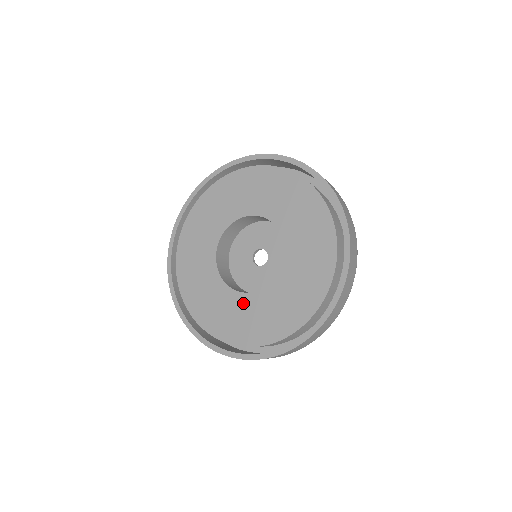
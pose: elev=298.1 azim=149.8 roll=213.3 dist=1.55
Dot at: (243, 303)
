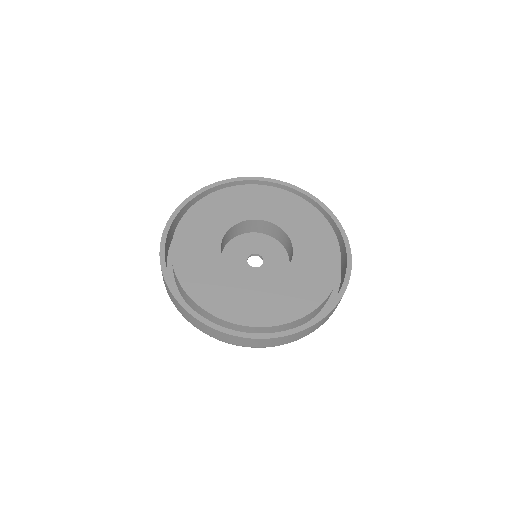
Dot at: (230, 280)
